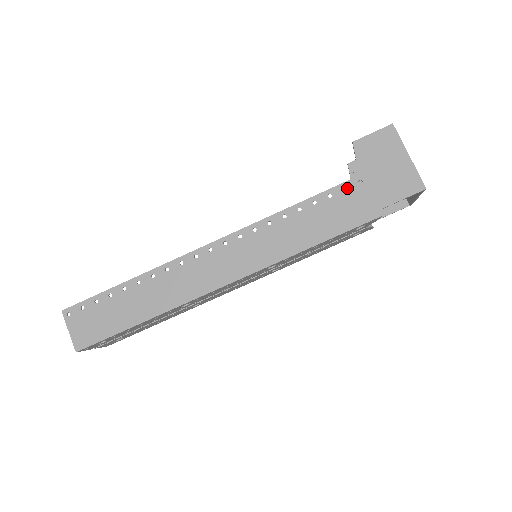
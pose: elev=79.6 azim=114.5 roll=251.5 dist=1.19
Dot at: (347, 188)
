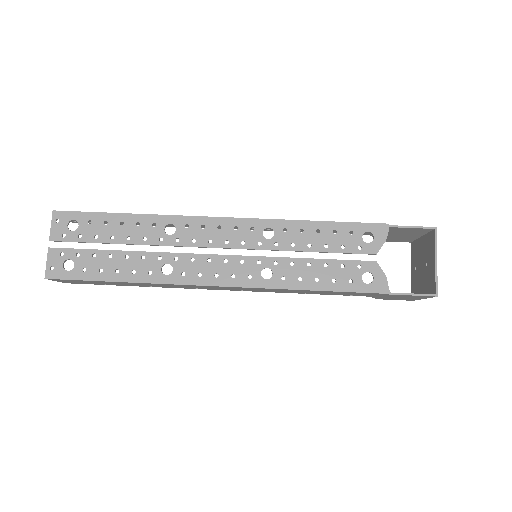
Dot at: occluded
